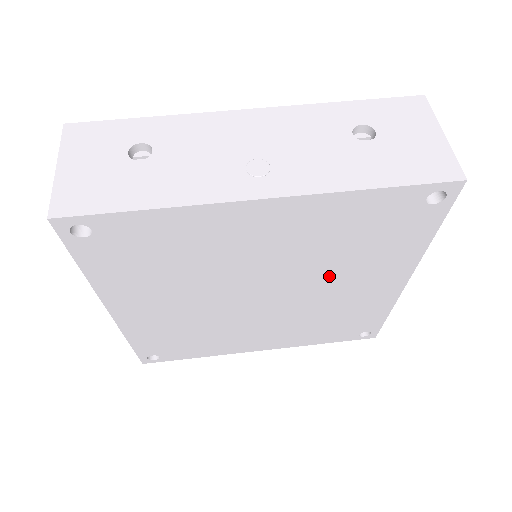
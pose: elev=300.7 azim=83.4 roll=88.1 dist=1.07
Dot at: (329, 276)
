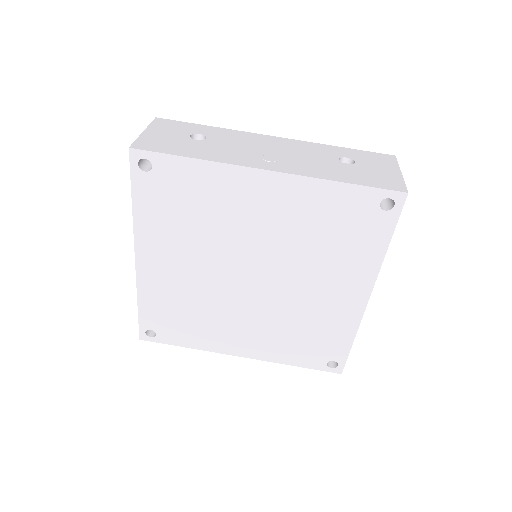
Dot at: (306, 270)
